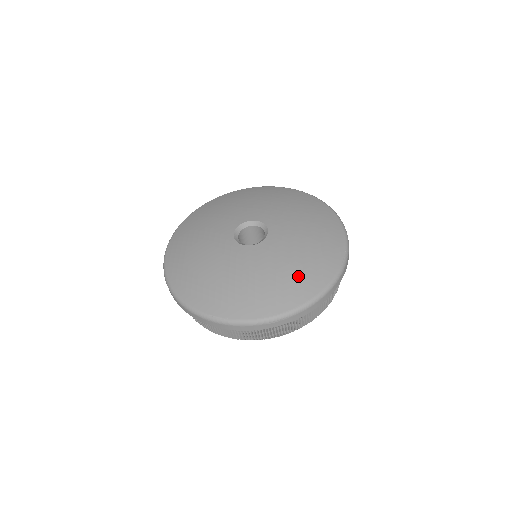
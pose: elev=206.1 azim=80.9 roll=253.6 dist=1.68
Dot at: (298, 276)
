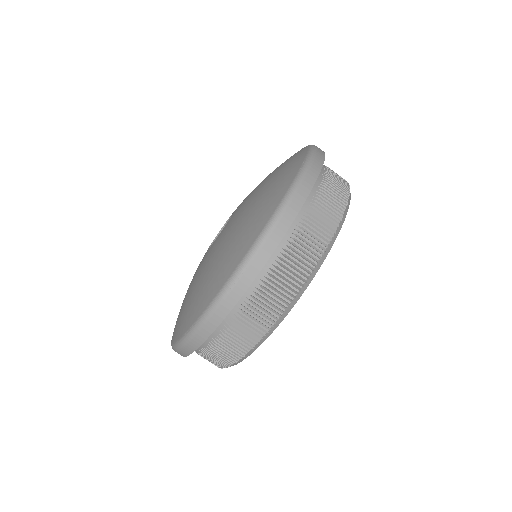
Dot at: (250, 220)
